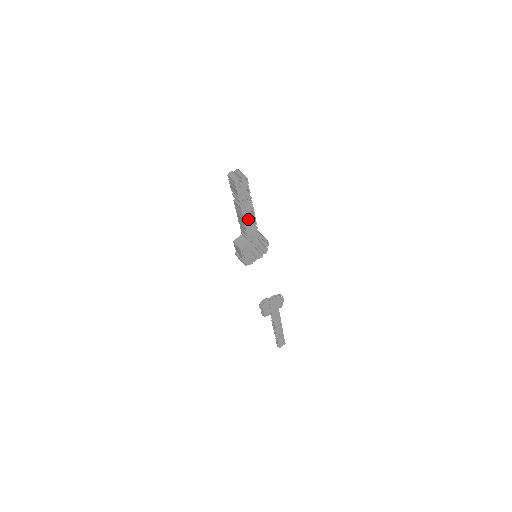
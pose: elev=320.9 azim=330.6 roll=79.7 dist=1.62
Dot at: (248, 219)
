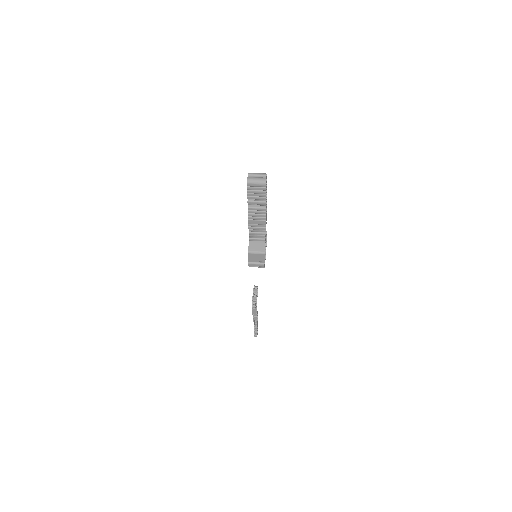
Dot at: occluded
